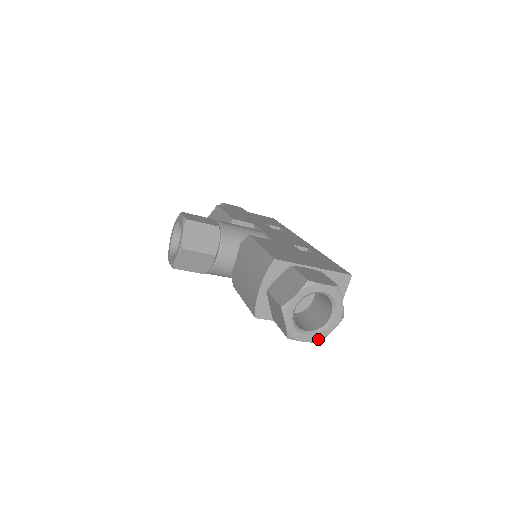
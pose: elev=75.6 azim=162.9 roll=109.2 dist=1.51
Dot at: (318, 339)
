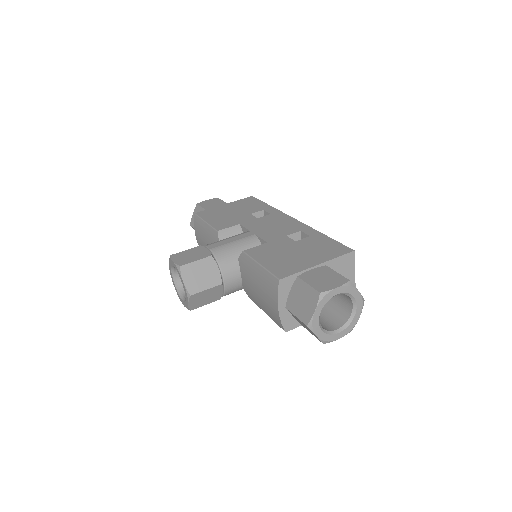
Dot at: (350, 330)
